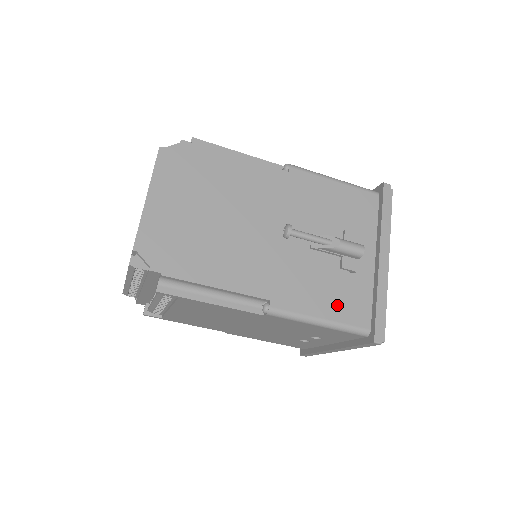
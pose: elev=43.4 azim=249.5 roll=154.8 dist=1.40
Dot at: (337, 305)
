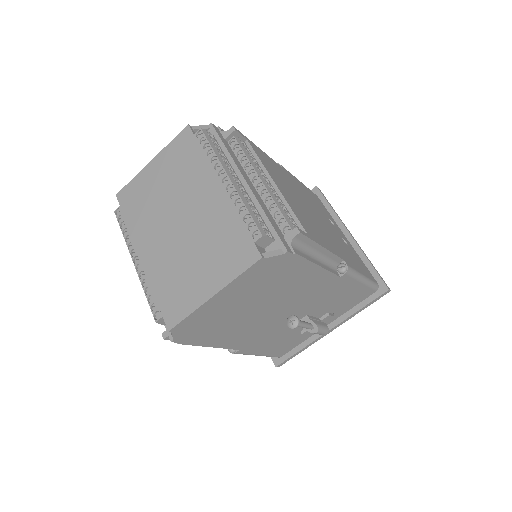
Dot at: (277, 348)
